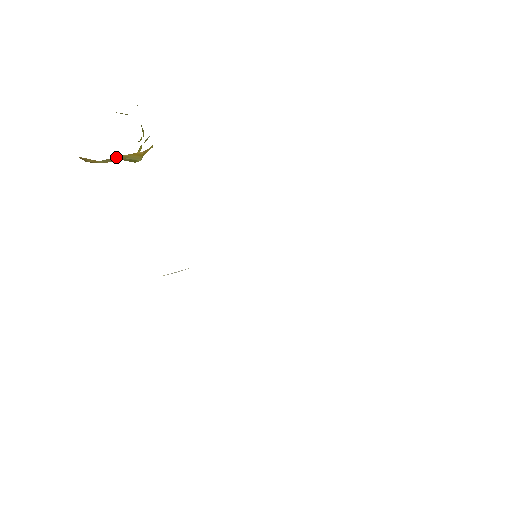
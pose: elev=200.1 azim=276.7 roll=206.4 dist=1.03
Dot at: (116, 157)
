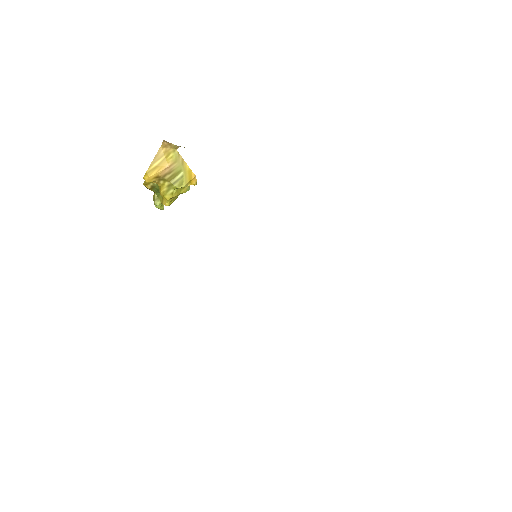
Dot at: (183, 161)
